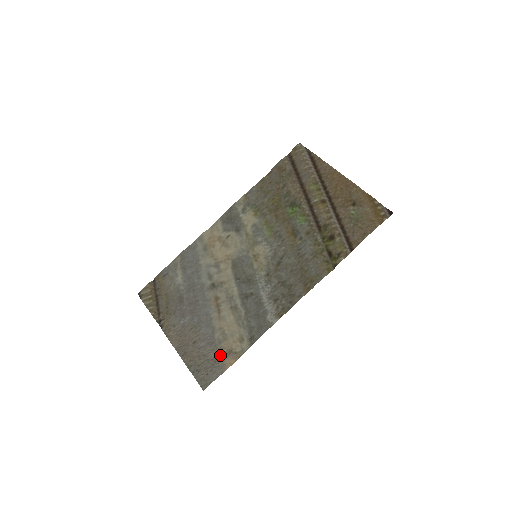
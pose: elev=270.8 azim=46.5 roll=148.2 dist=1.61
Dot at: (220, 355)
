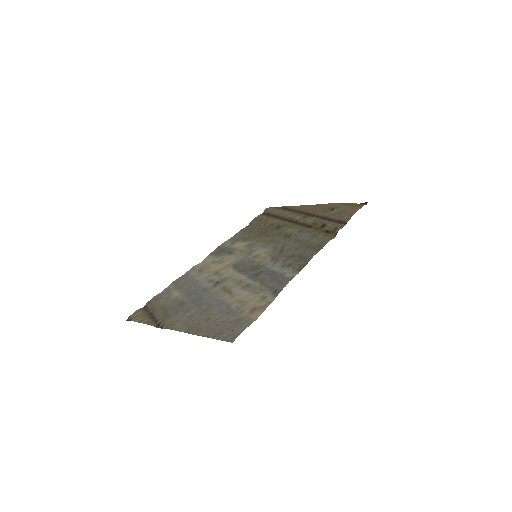
Dot at: (243, 315)
